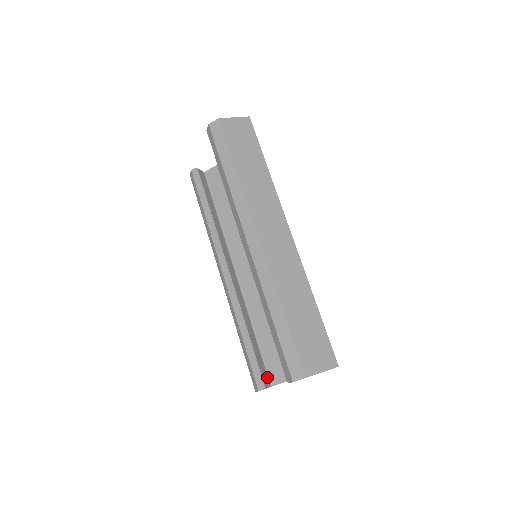
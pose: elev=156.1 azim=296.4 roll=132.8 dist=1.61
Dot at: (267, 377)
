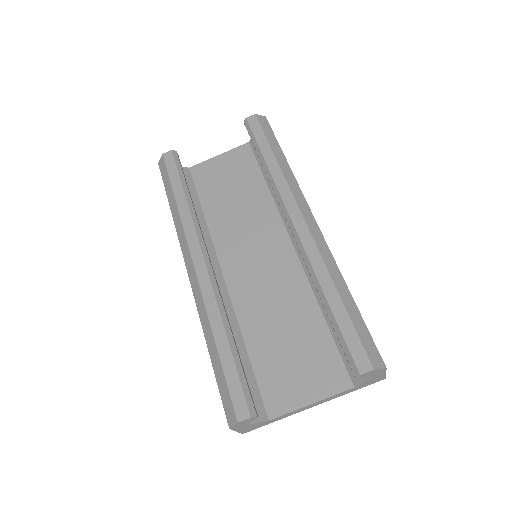
Dot at: occluded
